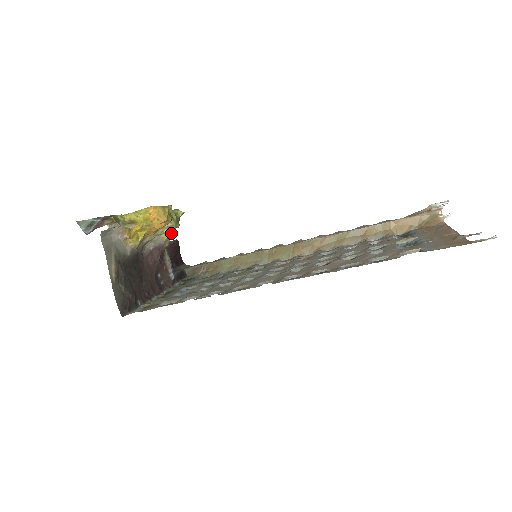
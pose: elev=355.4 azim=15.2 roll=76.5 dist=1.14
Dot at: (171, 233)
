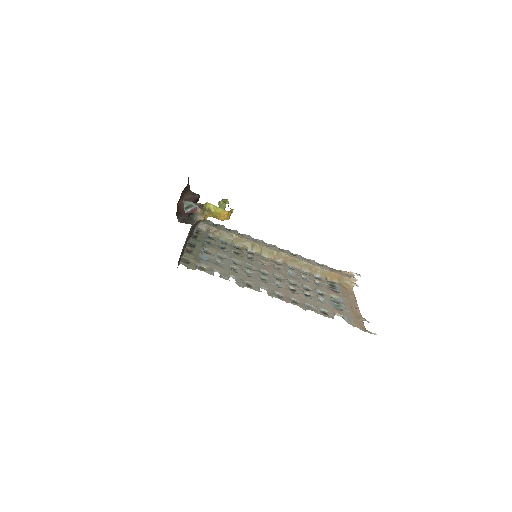
Dot at: occluded
